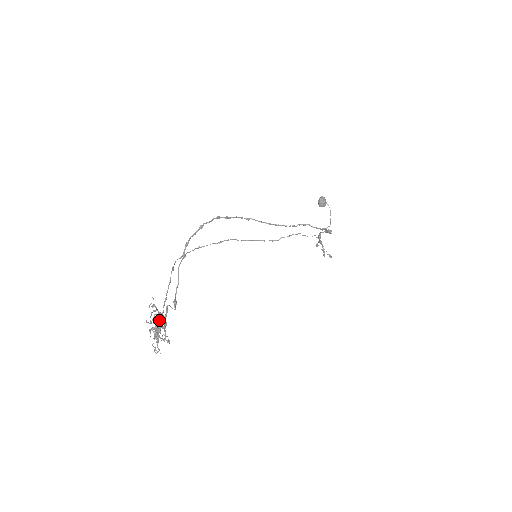
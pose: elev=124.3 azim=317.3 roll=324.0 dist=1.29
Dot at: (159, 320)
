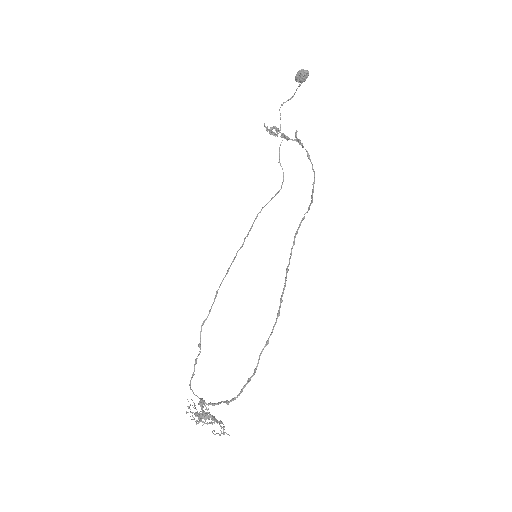
Dot at: occluded
